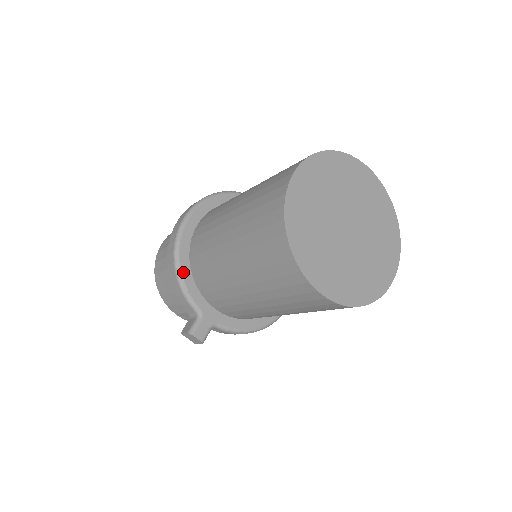
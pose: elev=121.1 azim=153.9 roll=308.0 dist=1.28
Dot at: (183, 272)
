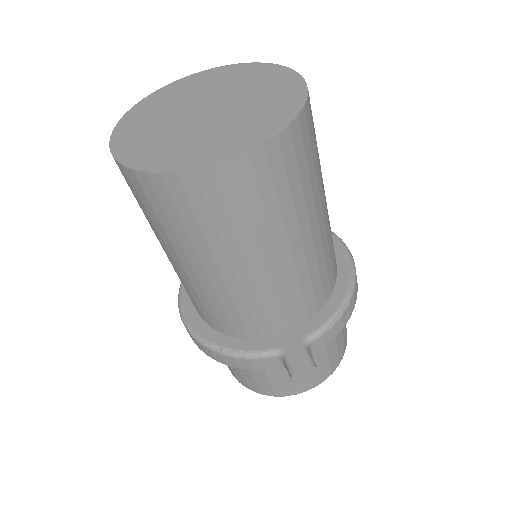
Dot at: (224, 345)
